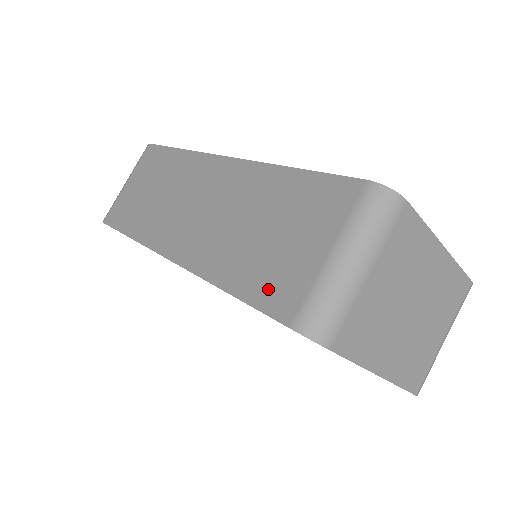
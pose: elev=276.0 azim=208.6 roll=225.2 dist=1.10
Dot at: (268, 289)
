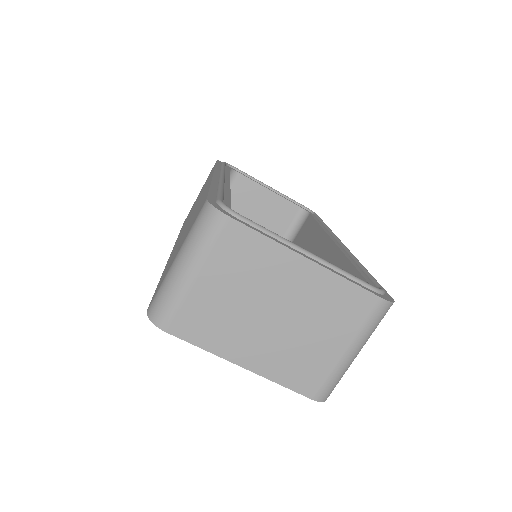
Dot at: (160, 281)
